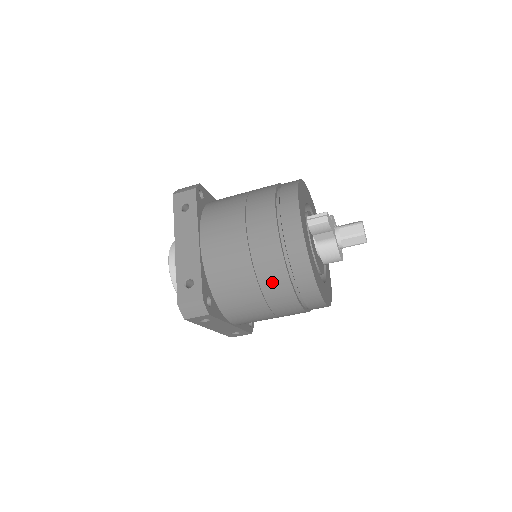
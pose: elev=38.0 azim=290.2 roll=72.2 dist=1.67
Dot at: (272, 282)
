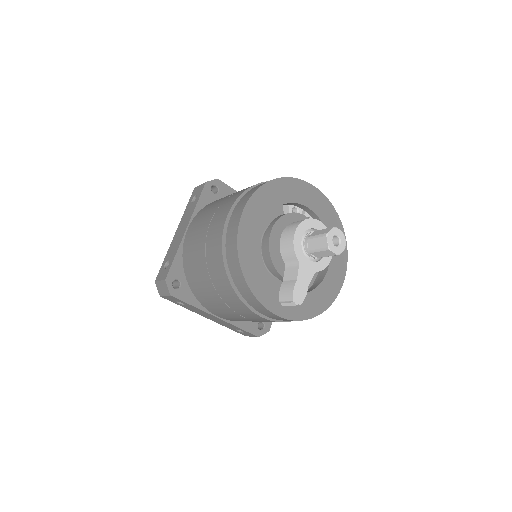
Dot at: occluded
